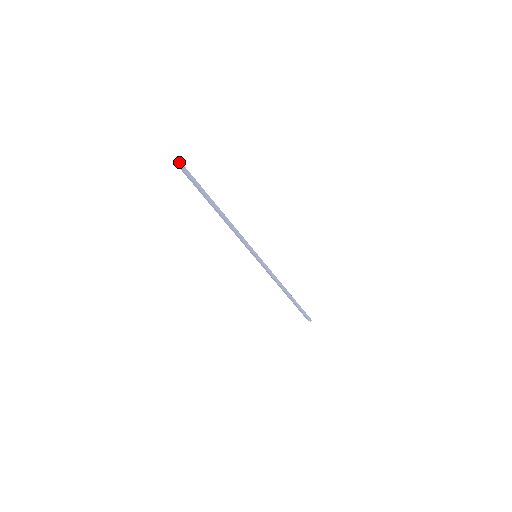
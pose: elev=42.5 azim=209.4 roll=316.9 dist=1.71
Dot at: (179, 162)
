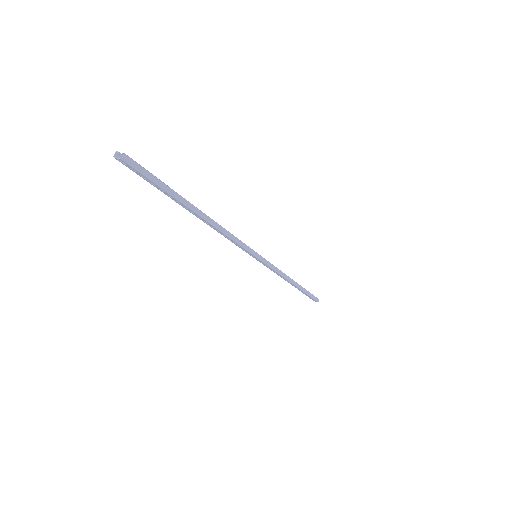
Dot at: (122, 156)
